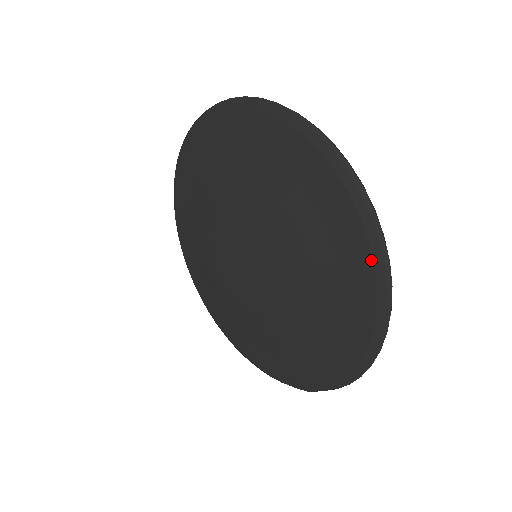
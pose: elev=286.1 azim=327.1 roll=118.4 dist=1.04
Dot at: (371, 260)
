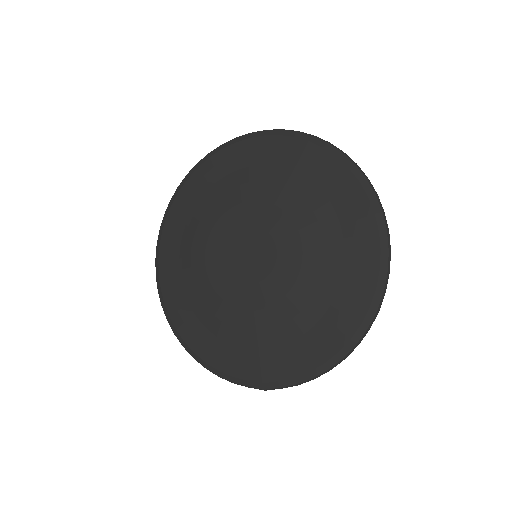
Dot at: (378, 266)
